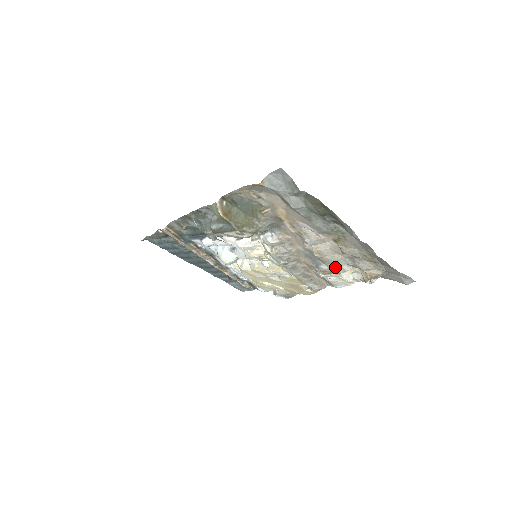
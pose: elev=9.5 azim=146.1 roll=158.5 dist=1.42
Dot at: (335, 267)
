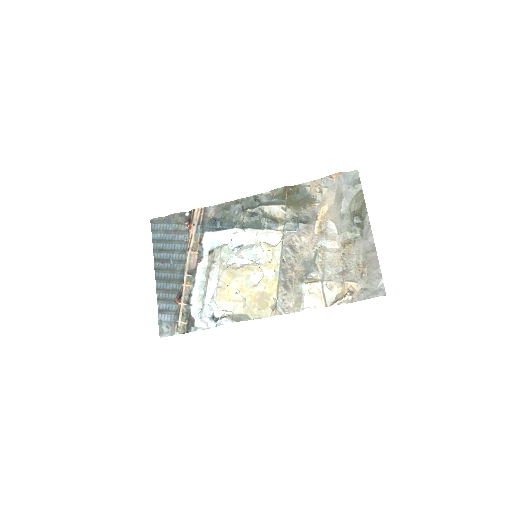
Dot at: (325, 274)
